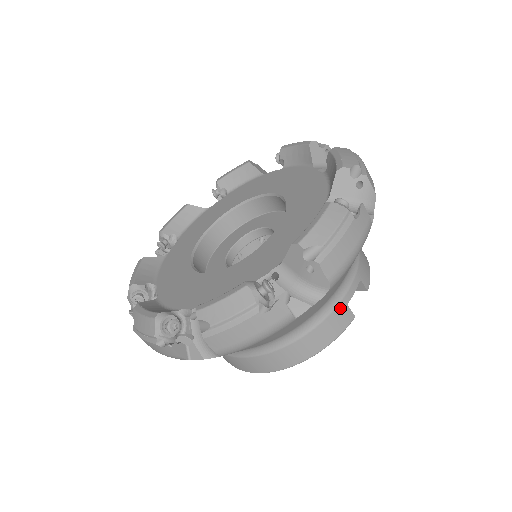
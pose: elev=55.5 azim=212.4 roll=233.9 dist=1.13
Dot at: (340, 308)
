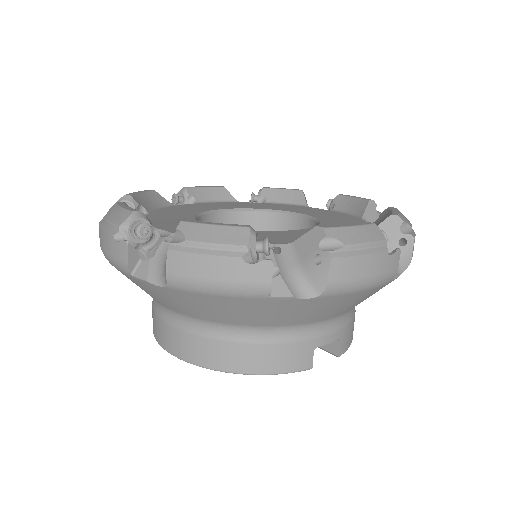
Dot at: (306, 345)
